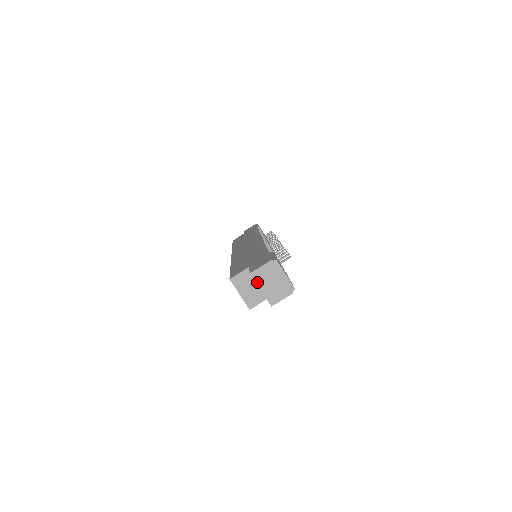
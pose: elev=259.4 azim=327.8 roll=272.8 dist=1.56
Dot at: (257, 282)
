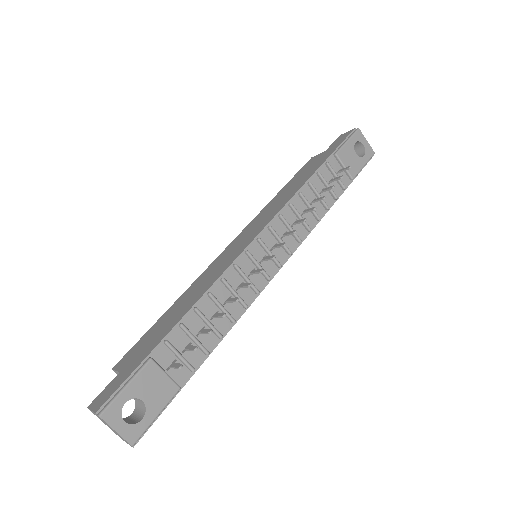
Dot at: (98, 417)
